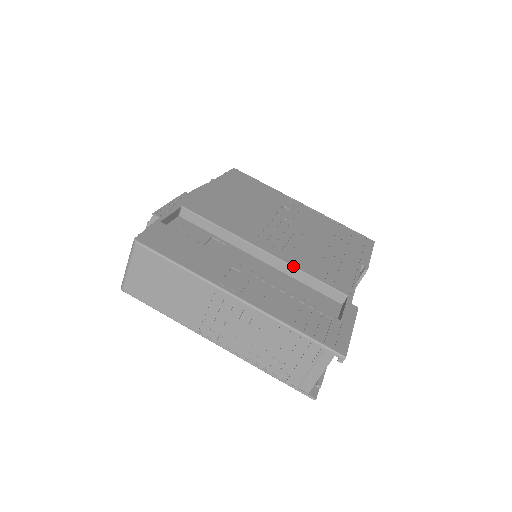
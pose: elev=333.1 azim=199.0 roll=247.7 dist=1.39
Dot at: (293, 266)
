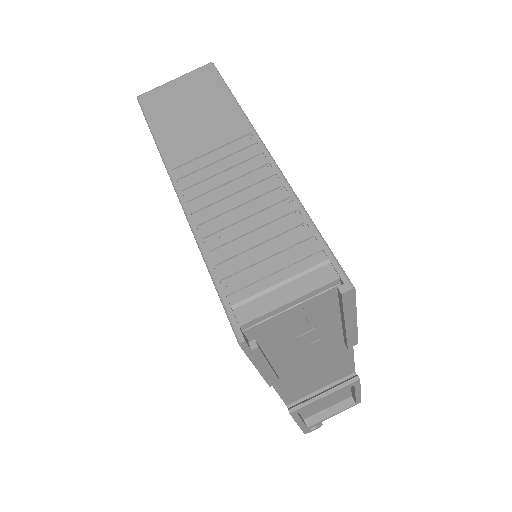
Dot at: occluded
